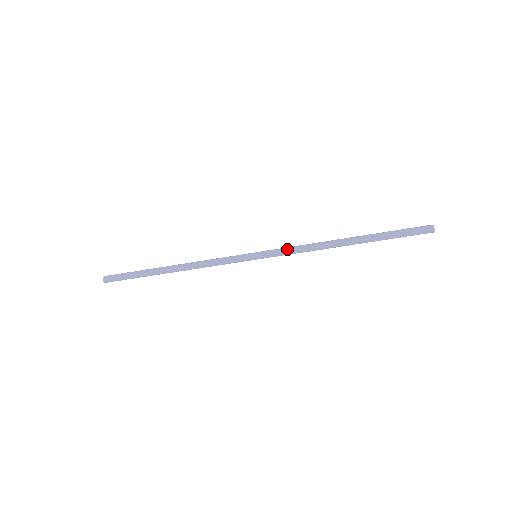
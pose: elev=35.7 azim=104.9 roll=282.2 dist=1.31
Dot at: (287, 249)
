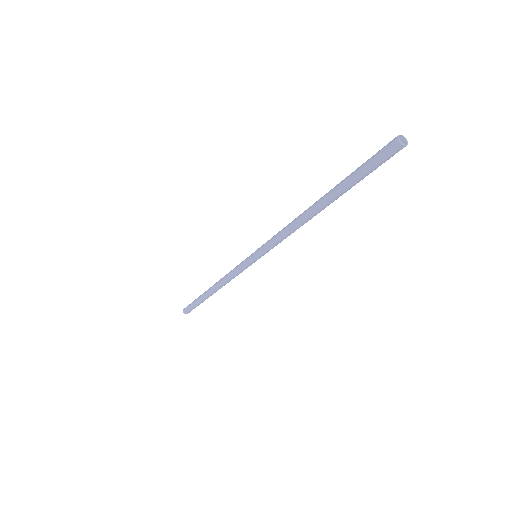
Dot at: (272, 237)
